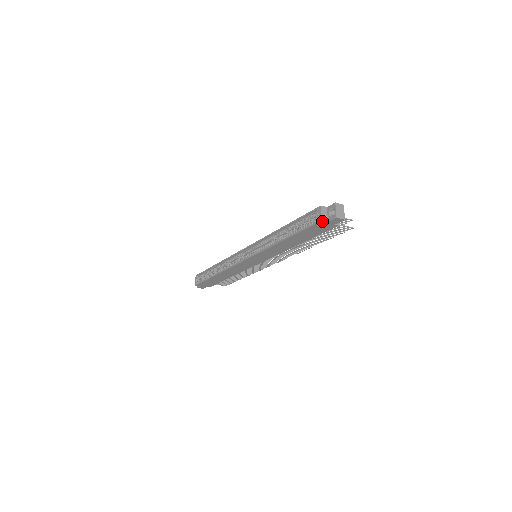
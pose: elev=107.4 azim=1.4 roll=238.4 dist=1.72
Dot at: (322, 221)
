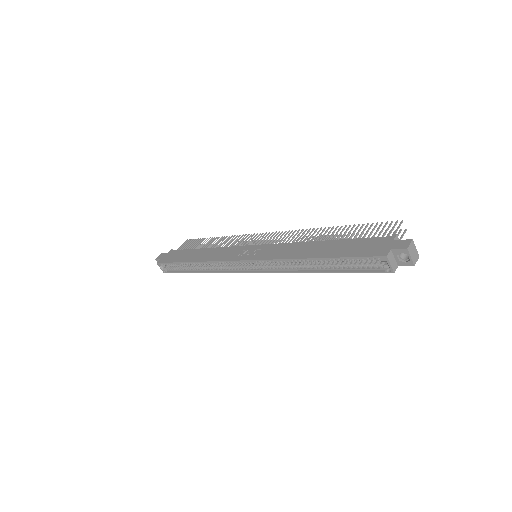
Dot at: (393, 272)
